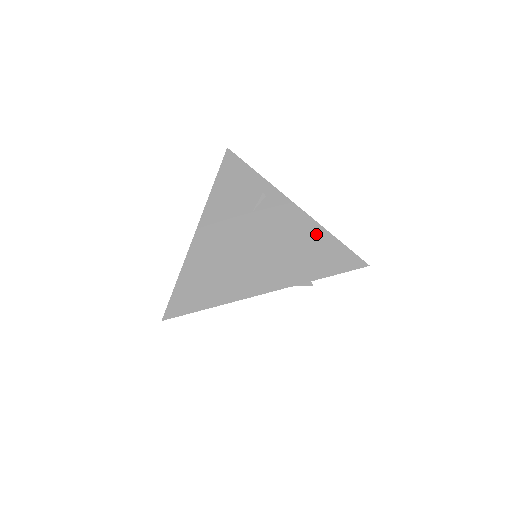
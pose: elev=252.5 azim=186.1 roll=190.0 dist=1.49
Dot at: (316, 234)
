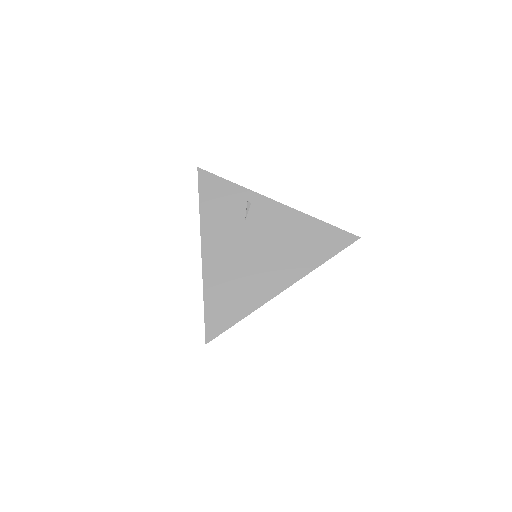
Dot at: (307, 224)
